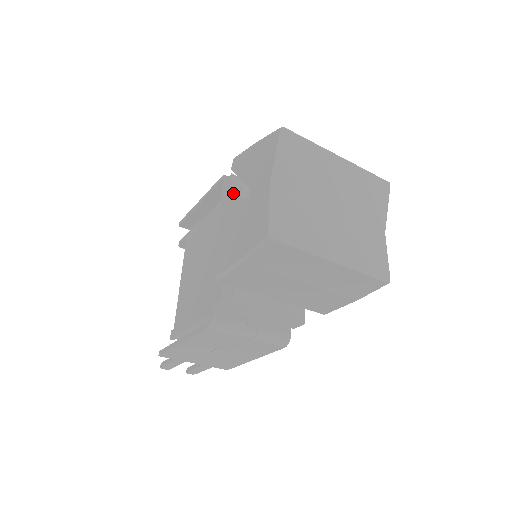
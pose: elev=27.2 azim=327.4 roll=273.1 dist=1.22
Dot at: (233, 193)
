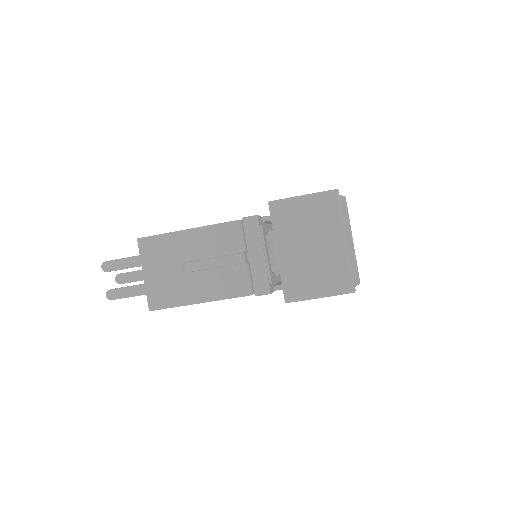
Dot at: occluded
